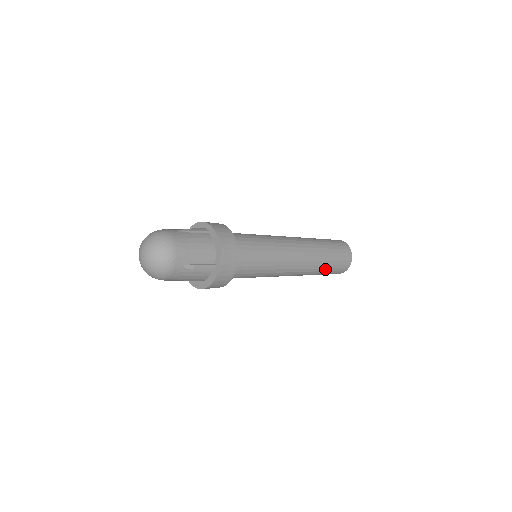
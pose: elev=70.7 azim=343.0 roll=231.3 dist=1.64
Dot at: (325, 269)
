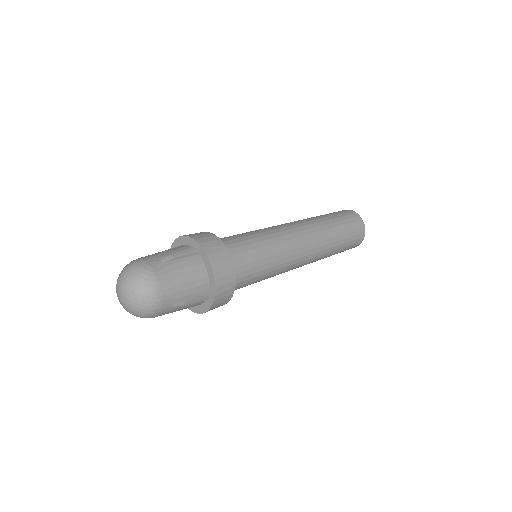
Dot at: (335, 224)
